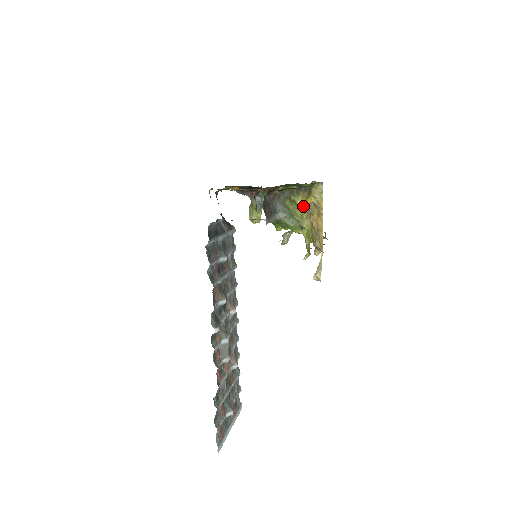
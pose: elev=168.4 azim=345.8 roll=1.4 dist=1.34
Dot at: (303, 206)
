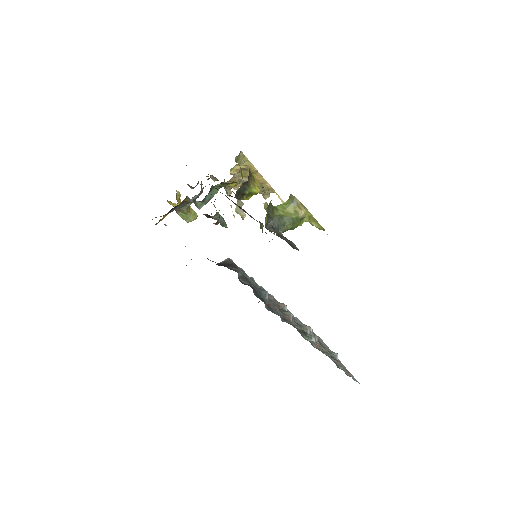
Dot at: (258, 189)
